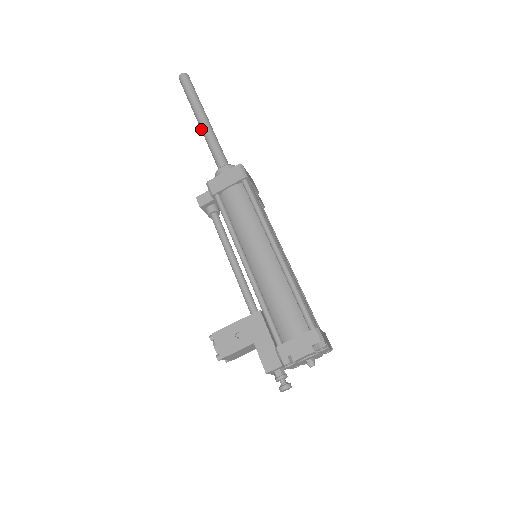
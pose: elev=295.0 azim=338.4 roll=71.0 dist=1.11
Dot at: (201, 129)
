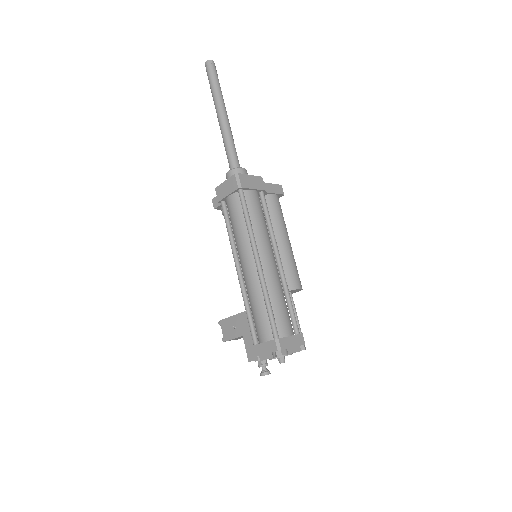
Dot at: occluded
